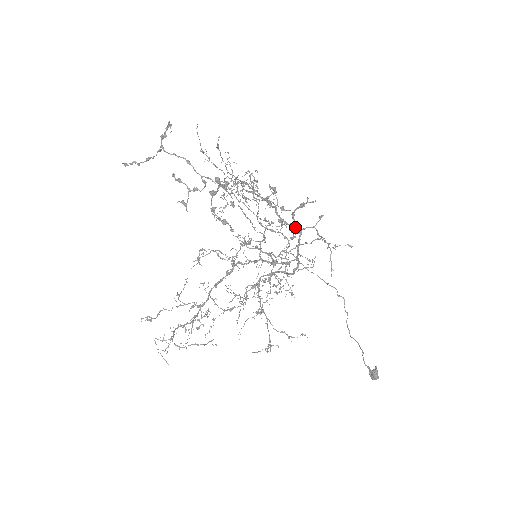
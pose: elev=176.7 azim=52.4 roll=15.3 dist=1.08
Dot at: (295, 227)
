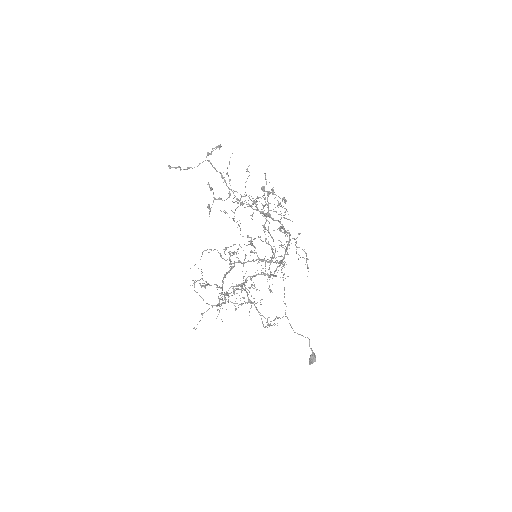
Dot at: (290, 235)
